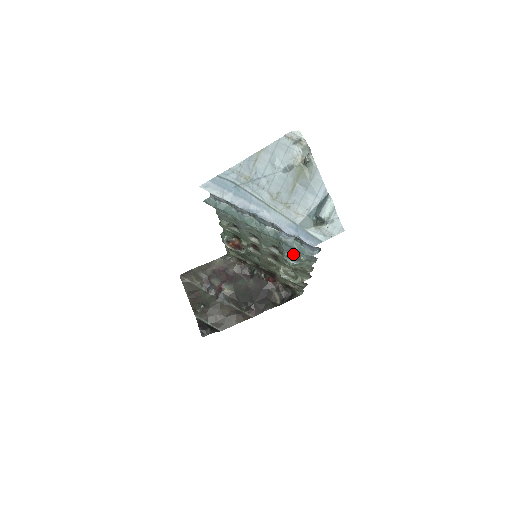
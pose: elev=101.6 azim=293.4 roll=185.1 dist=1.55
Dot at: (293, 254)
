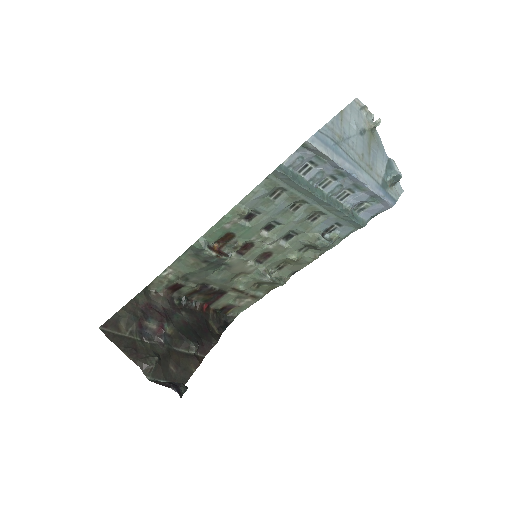
Dot at: (322, 236)
